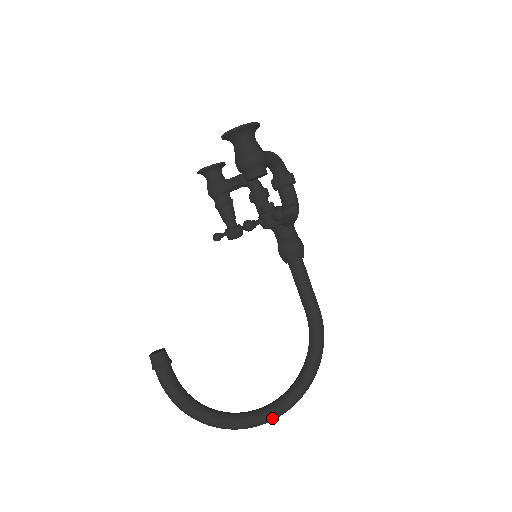
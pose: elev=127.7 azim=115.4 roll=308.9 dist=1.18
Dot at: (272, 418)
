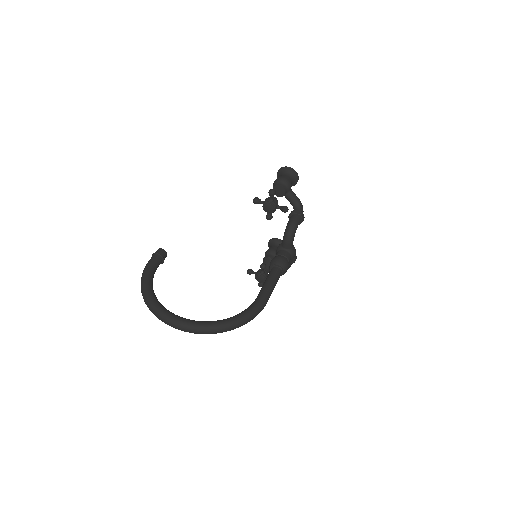
Dot at: (178, 322)
